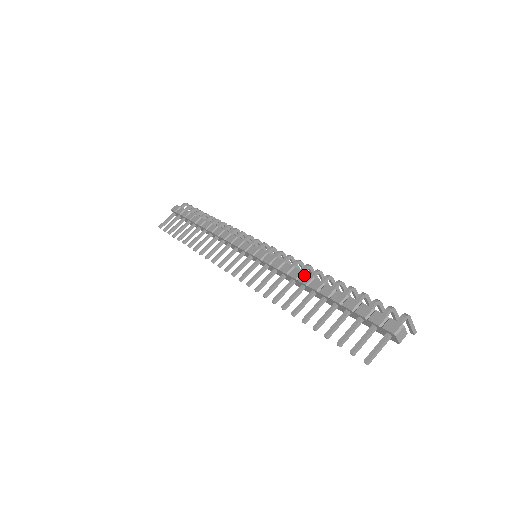
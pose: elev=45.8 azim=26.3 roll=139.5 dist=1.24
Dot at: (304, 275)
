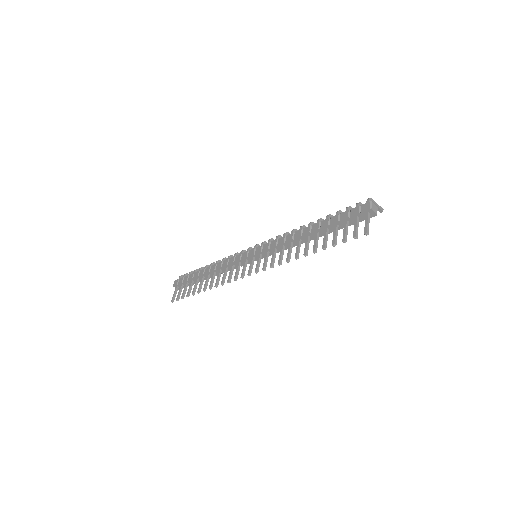
Dot at: (295, 233)
